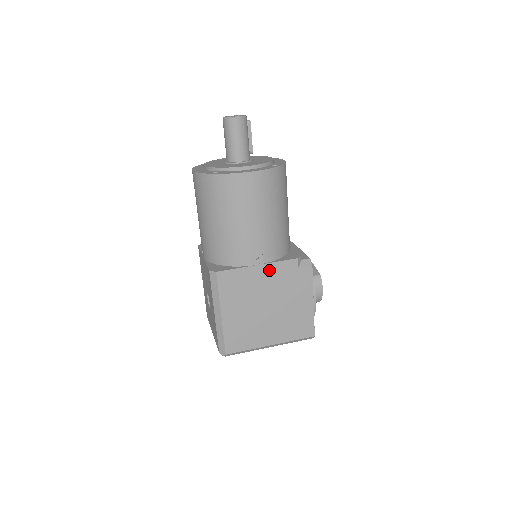
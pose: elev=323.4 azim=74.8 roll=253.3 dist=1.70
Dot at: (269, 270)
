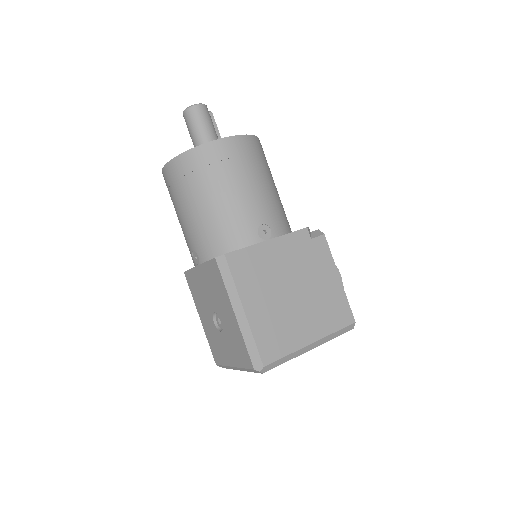
Dot at: (282, 245)
